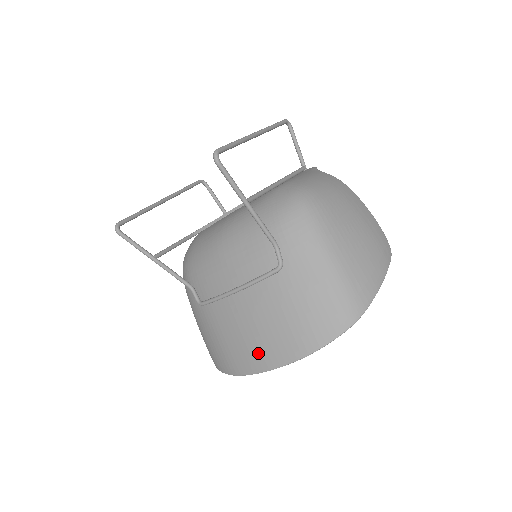
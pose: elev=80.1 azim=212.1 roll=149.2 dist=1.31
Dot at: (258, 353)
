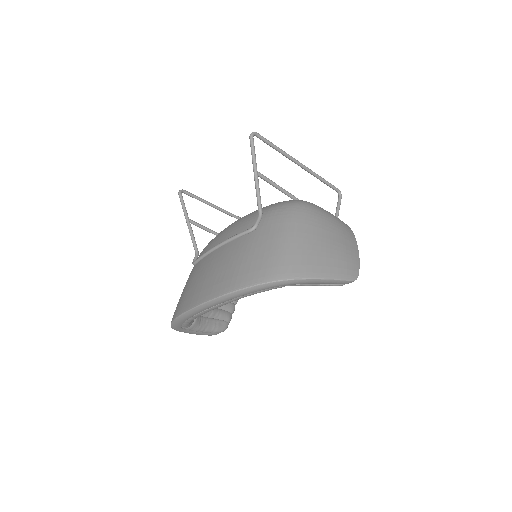
Dot at: (199, 292)
